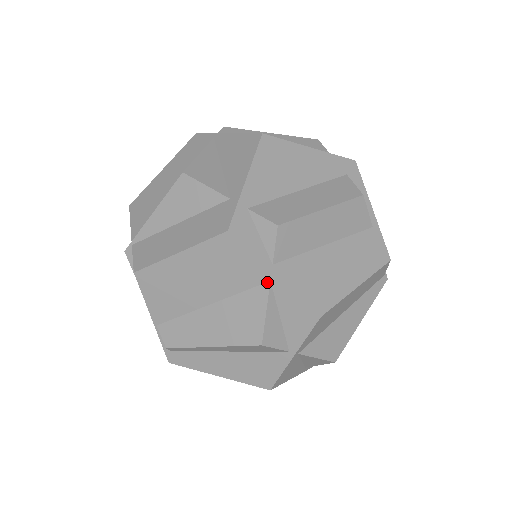
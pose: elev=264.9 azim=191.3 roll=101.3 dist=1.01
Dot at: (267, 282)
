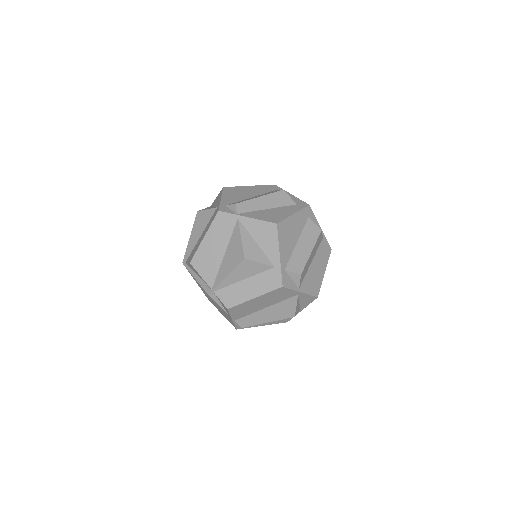
Dot at: (296, 295)
